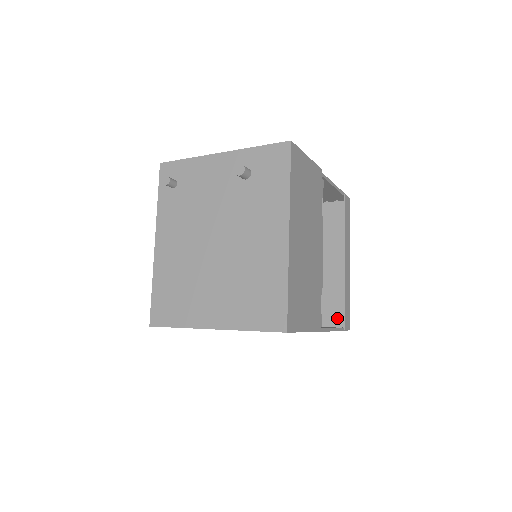
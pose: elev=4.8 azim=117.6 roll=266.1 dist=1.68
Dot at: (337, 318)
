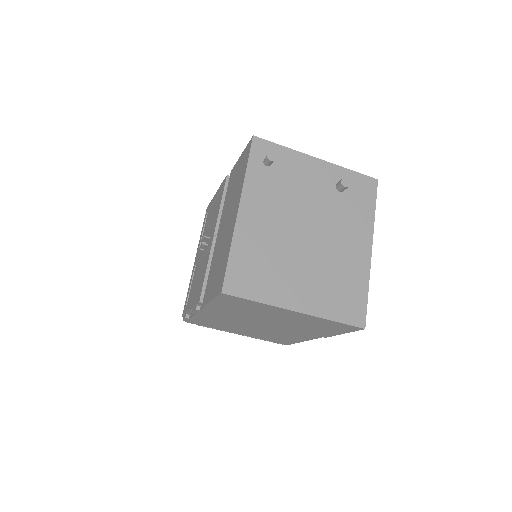
Dot at: occluded
